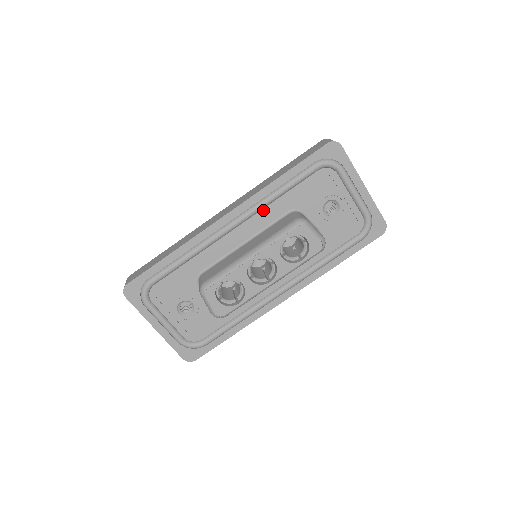
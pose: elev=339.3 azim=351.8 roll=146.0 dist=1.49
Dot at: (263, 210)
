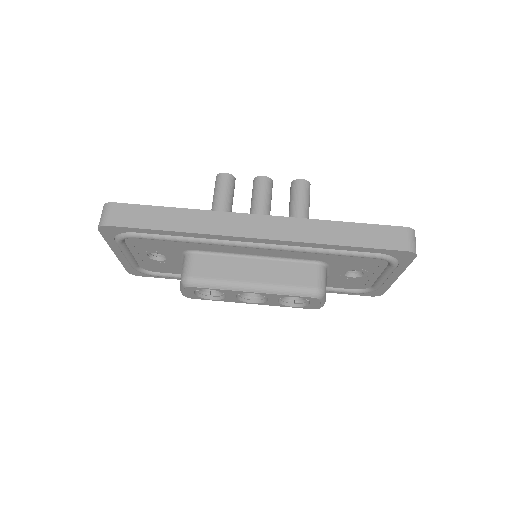
Dot at: (296, 251)
